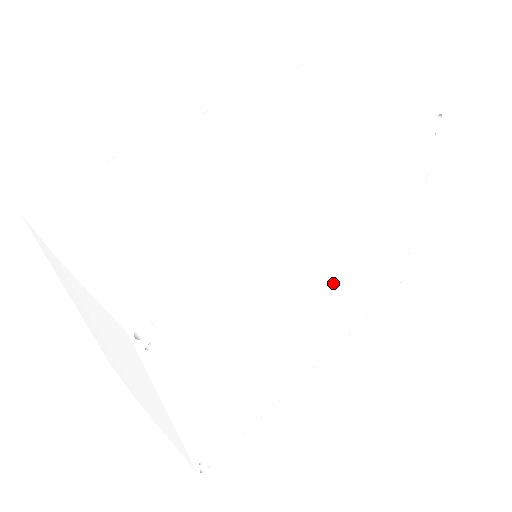
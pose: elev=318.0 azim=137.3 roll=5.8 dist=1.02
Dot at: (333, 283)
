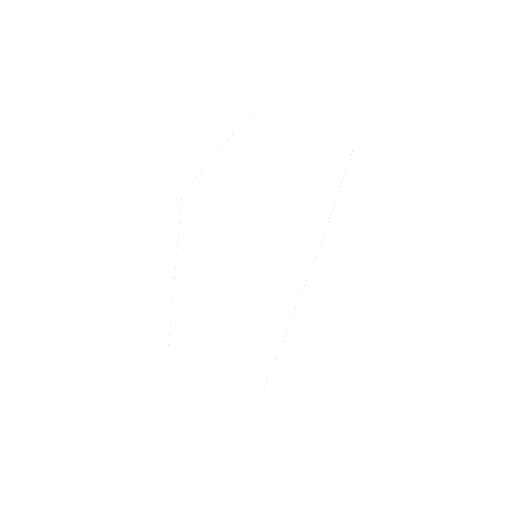
Dot at: occluded
